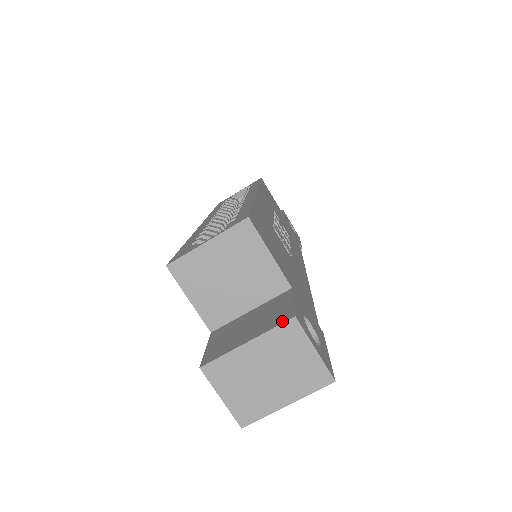
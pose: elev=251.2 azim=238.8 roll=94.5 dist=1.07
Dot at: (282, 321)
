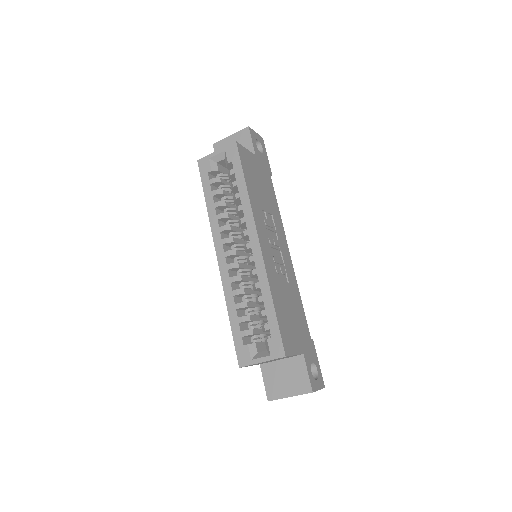
Dot at: (306, 392)
